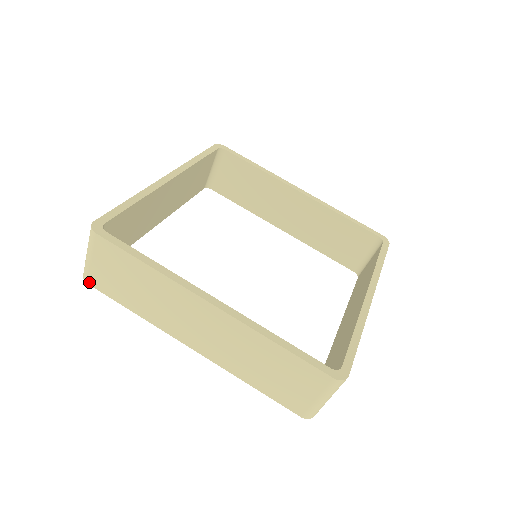
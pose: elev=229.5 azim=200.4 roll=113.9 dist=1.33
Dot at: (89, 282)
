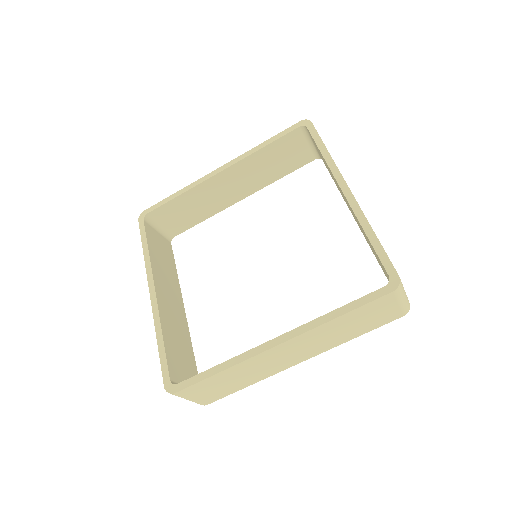
Dot at: occluded
